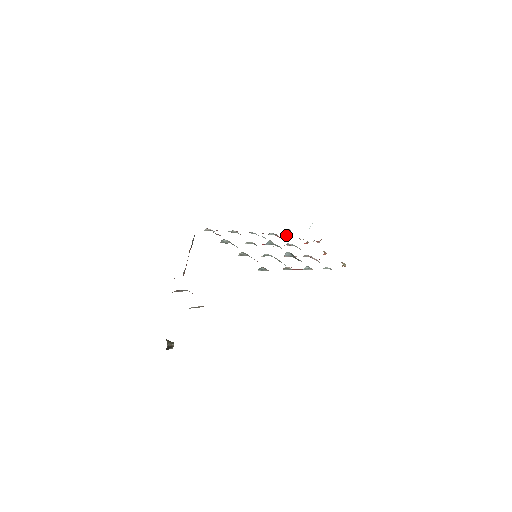
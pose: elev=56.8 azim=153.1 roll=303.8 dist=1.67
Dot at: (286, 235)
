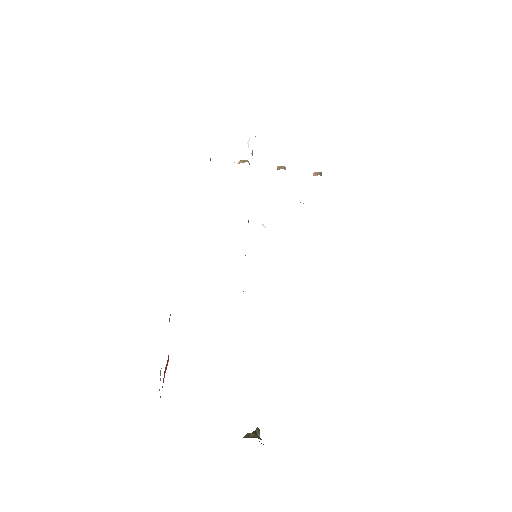
Dot at: occluded
